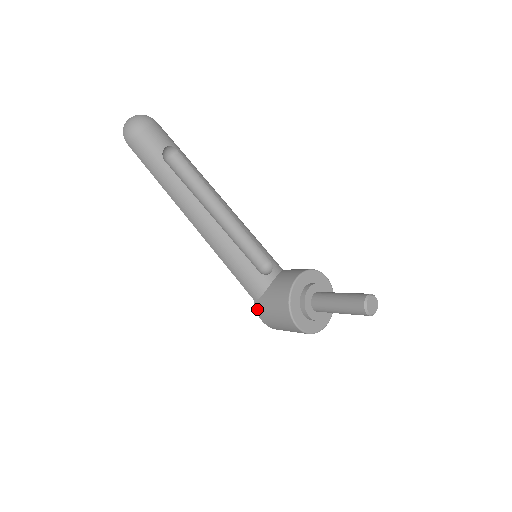
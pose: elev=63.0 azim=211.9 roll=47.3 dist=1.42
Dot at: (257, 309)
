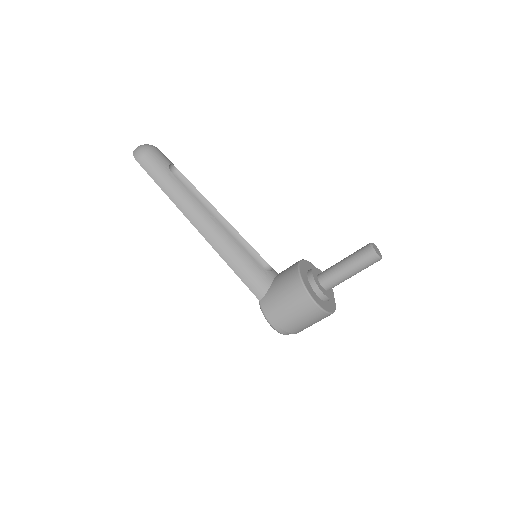
Dot at: (264, 307)
